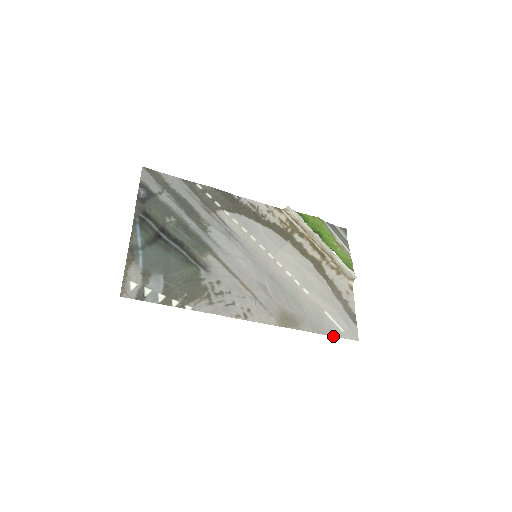
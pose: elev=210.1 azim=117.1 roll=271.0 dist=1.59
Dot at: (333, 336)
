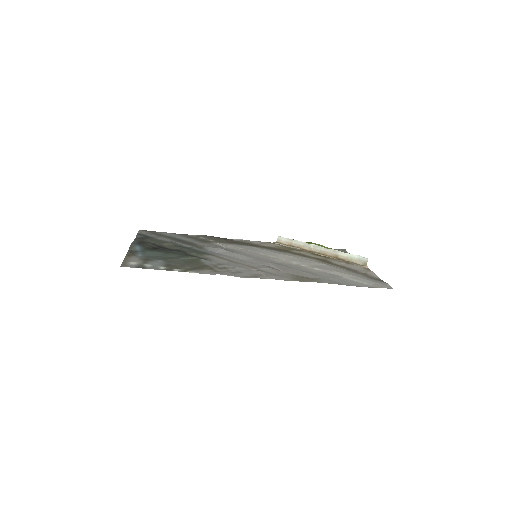
Dot at: occluded
